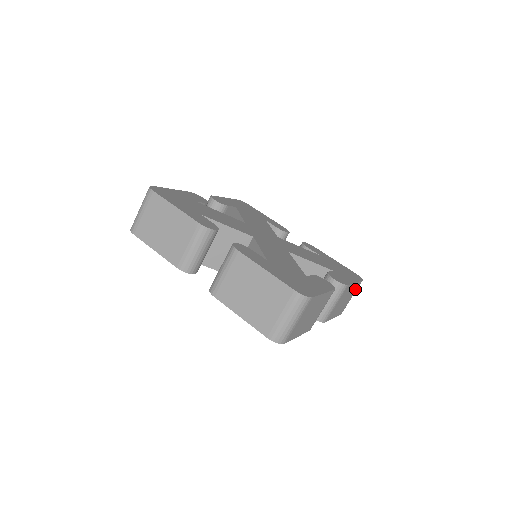
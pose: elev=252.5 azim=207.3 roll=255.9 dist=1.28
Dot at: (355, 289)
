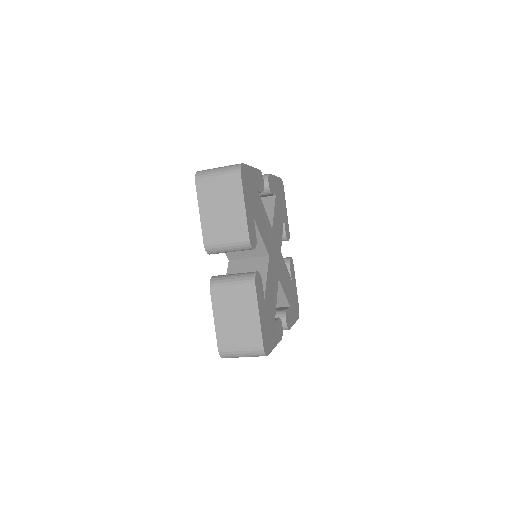
Dot at: occluded
